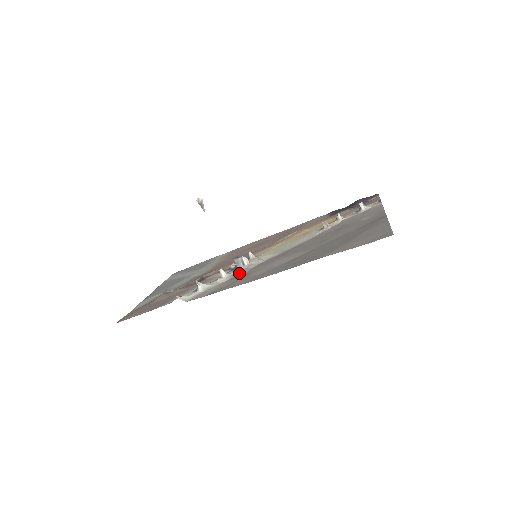
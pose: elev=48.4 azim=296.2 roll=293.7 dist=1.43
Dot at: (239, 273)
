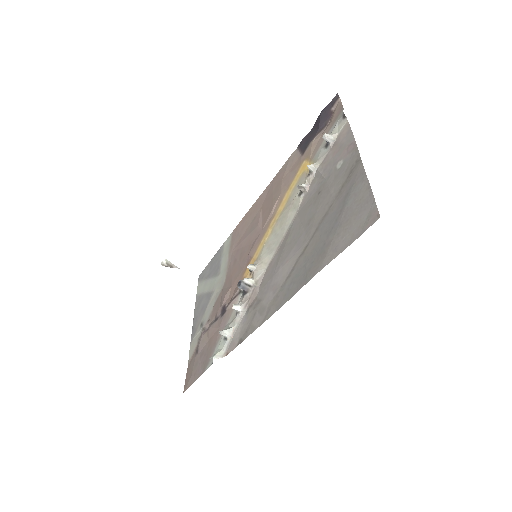
Dot at: (251, 299)
